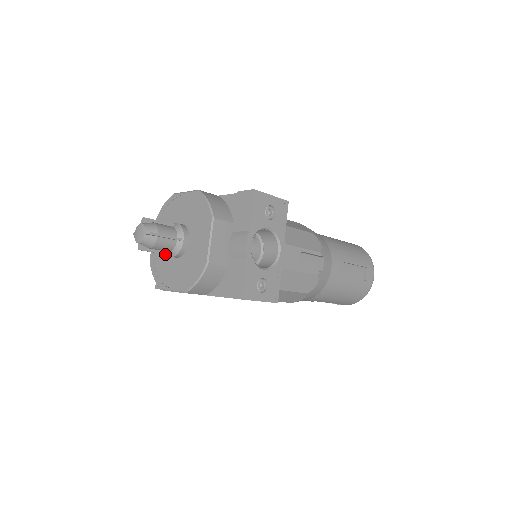
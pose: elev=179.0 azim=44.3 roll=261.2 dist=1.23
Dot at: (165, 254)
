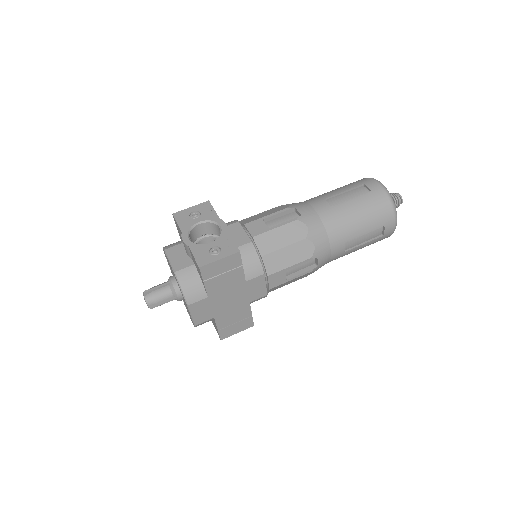
Dot at: (172, 300)
